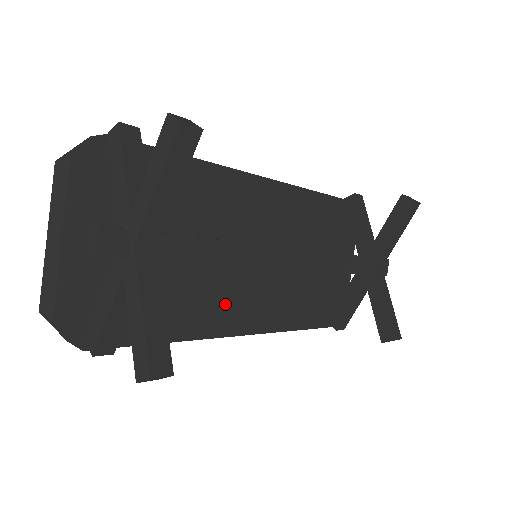
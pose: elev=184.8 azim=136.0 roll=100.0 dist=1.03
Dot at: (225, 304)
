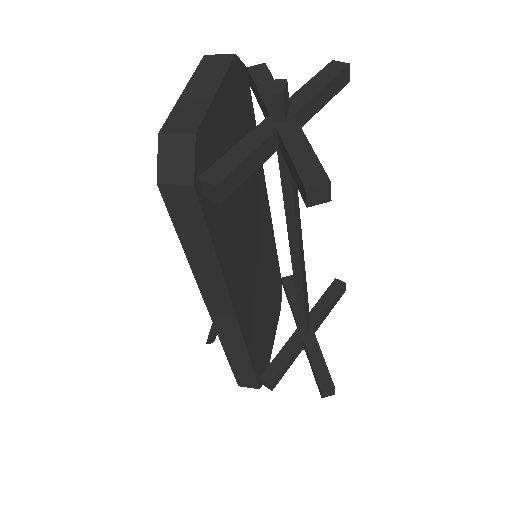
Dot at: (239, 272)
